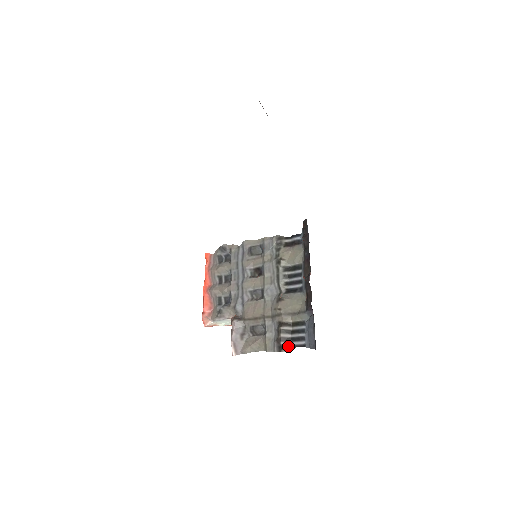
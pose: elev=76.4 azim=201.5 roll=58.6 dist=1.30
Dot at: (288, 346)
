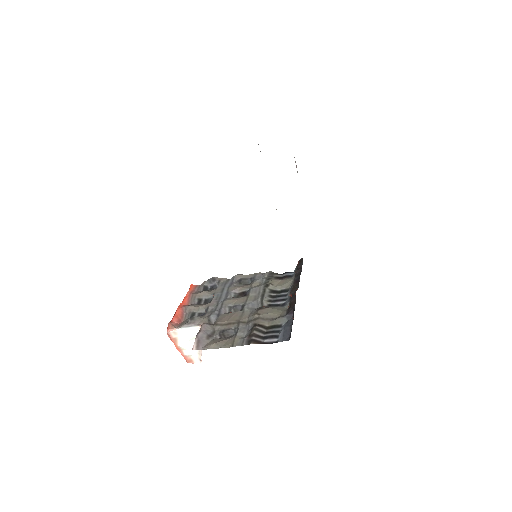
Dot at: (259, 341)
